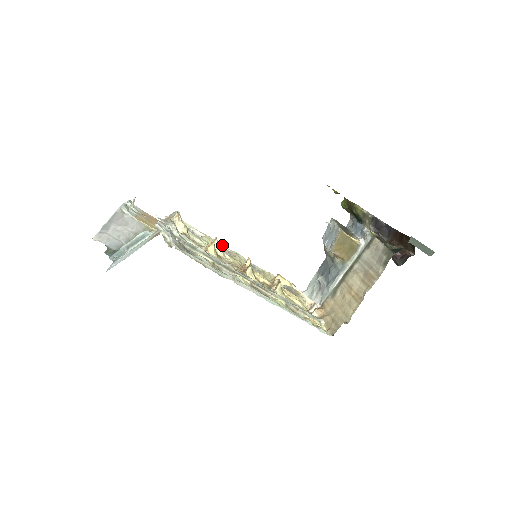
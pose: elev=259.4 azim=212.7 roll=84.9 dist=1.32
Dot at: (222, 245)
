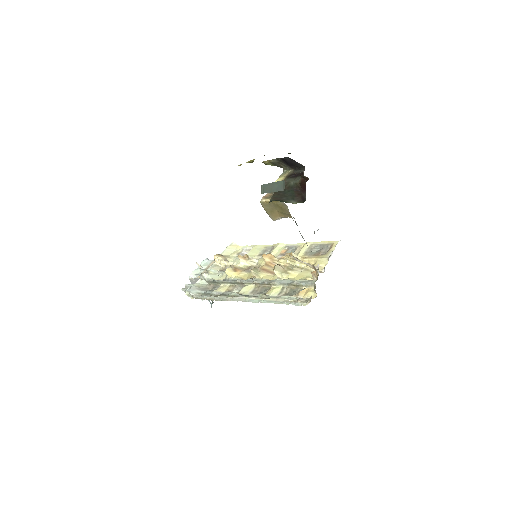
Dot at: (267, 245)
